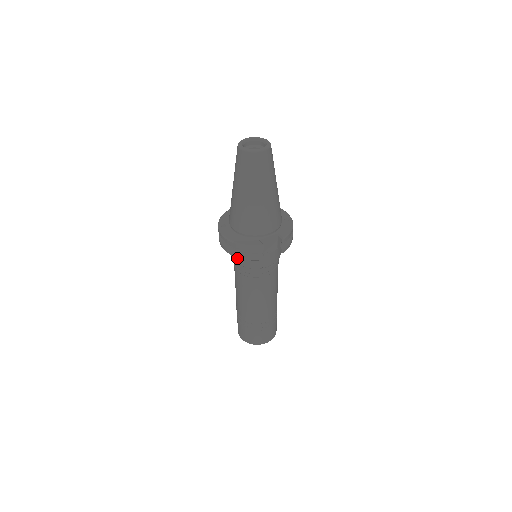
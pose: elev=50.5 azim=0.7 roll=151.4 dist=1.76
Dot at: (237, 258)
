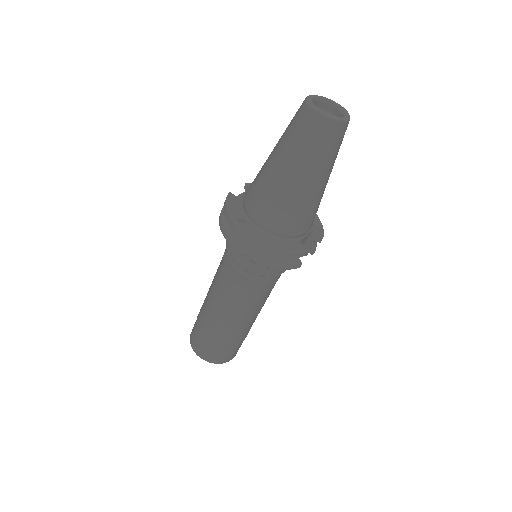
Dot at: (251, 264)
